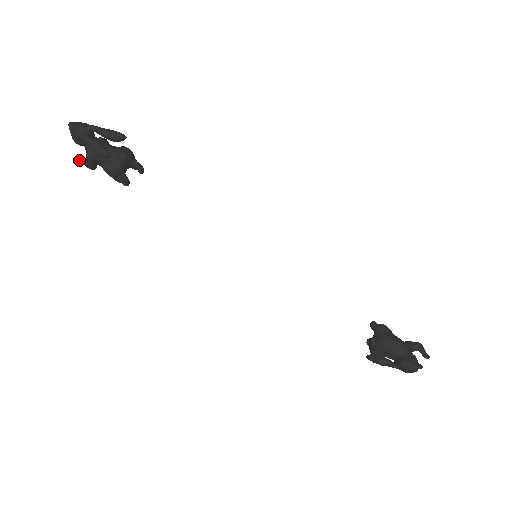
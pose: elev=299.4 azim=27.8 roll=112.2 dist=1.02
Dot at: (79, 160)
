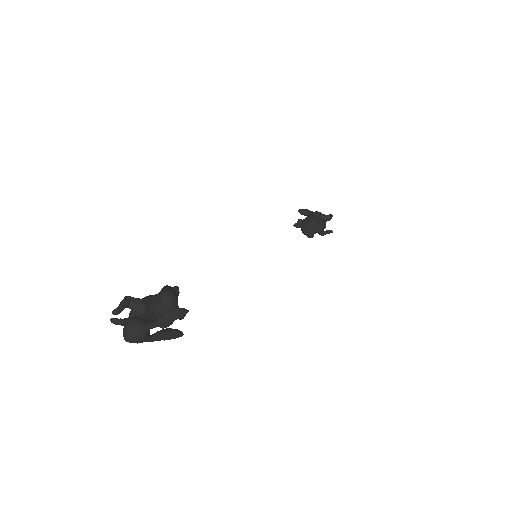
Dot at: occluded
